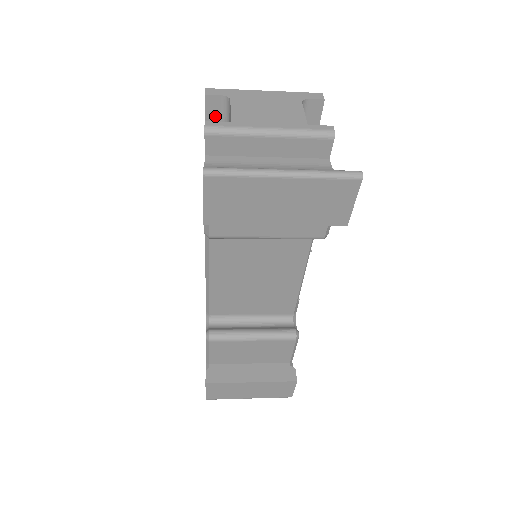
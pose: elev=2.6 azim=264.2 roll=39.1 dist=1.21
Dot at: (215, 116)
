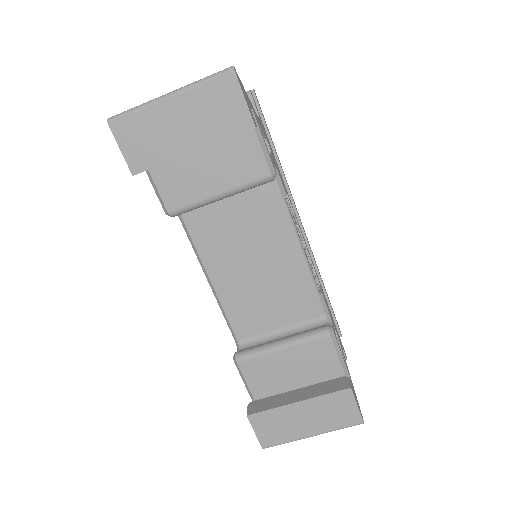
Dot at: occluded
